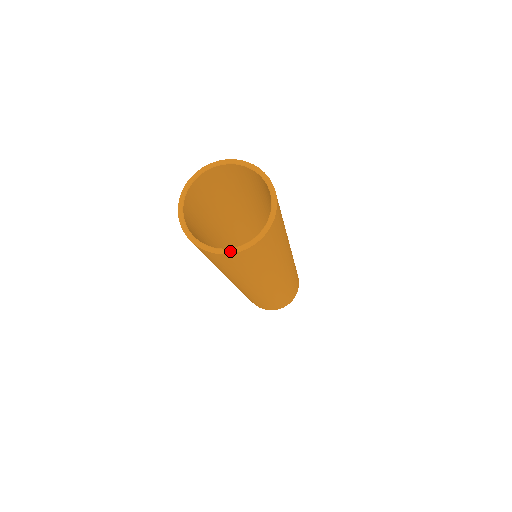
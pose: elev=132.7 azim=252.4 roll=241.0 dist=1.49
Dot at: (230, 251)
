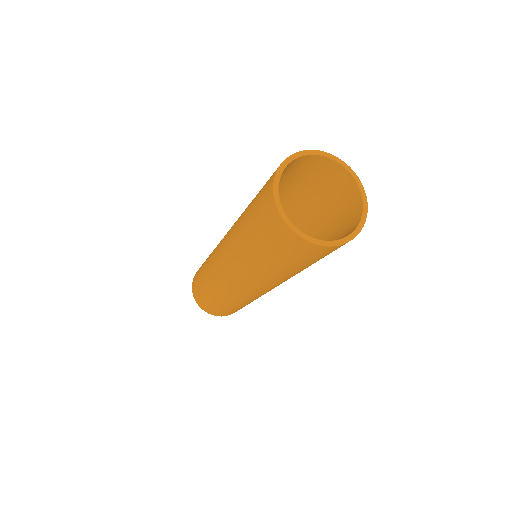
Dot at: (310, 239)
